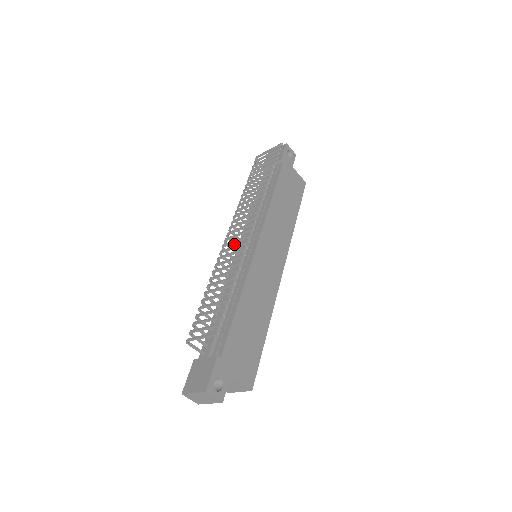
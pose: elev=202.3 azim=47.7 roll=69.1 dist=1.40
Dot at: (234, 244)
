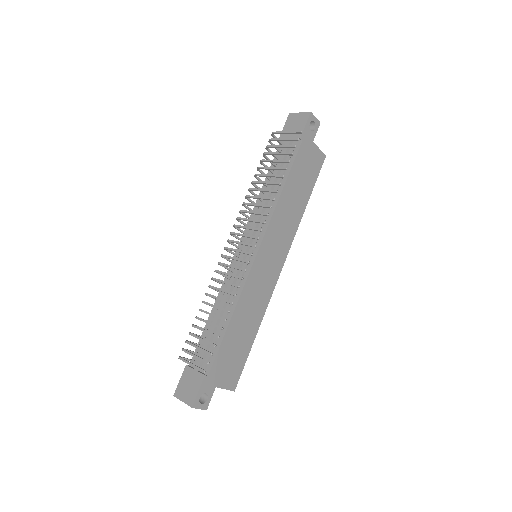
Dot at: (235, 246)
